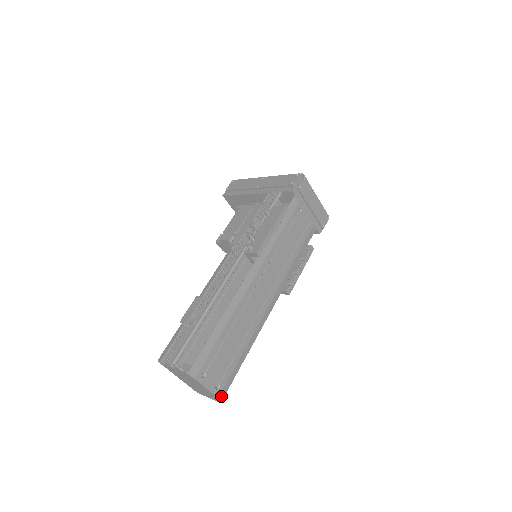
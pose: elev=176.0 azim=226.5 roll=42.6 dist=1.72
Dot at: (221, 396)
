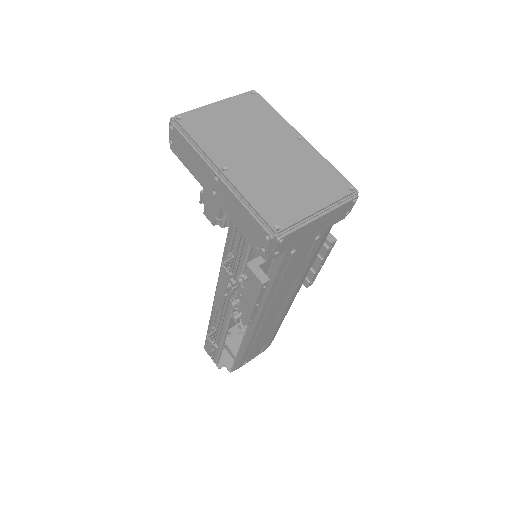
Dot at: occluded
